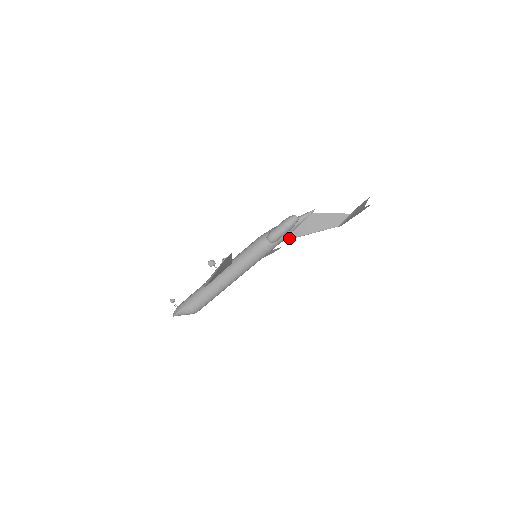
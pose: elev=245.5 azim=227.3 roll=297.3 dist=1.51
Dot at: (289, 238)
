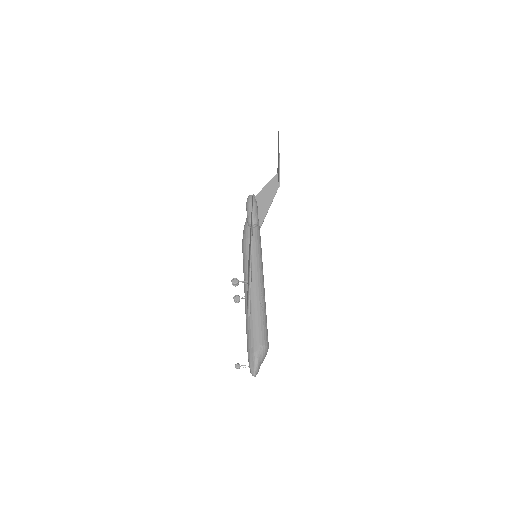
Dot at: (261, 222)
